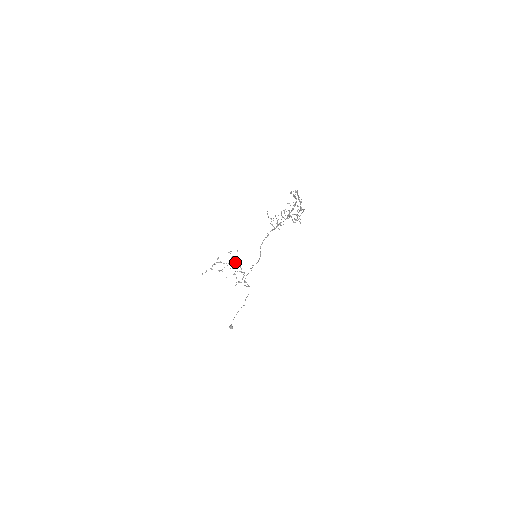
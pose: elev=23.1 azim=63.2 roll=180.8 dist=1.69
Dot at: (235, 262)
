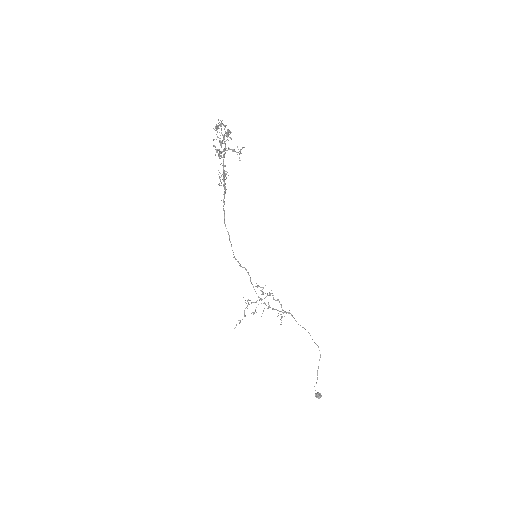
Dot at: (267, 294)
